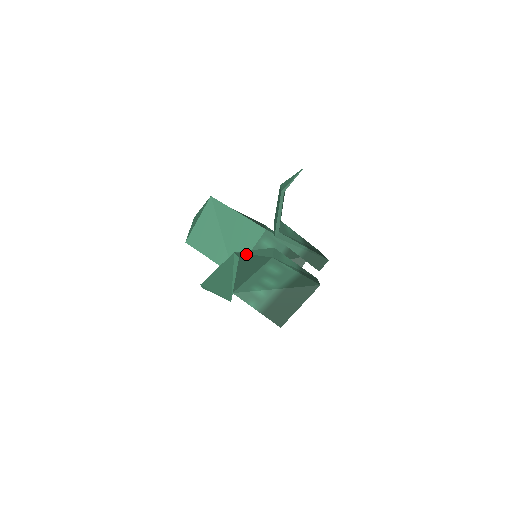
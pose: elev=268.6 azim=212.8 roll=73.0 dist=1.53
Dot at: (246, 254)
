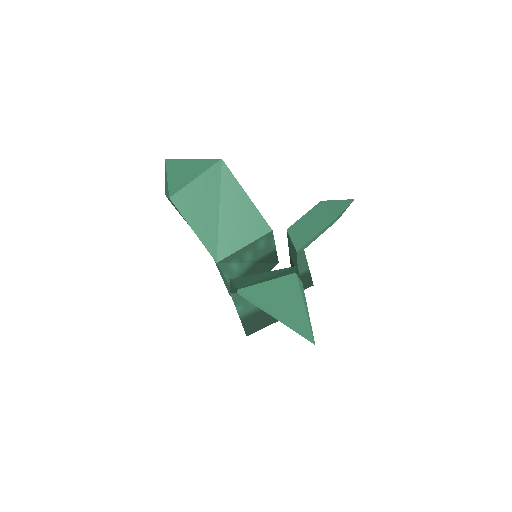
Dot at: occluded
